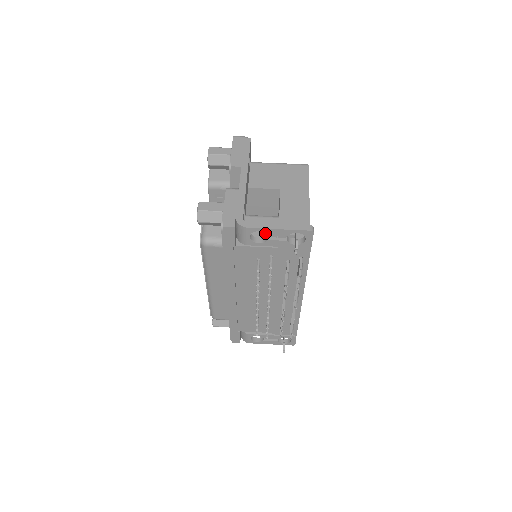
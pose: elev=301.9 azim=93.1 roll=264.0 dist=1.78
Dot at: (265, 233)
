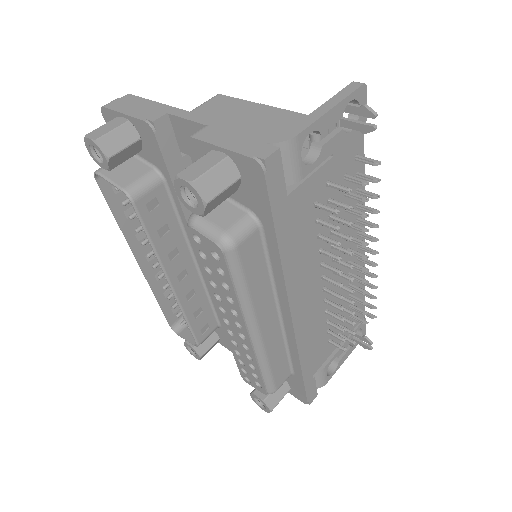
Dot at: occluded
